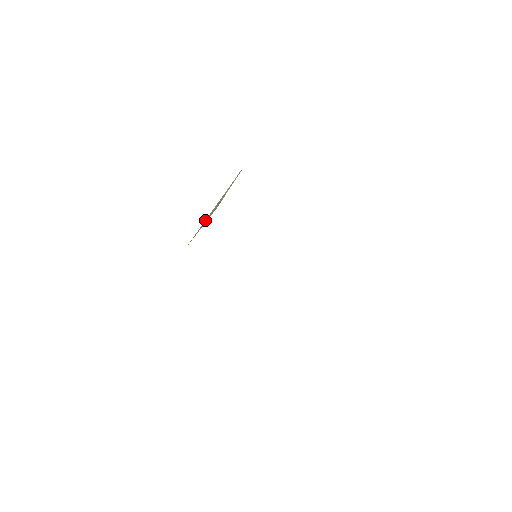
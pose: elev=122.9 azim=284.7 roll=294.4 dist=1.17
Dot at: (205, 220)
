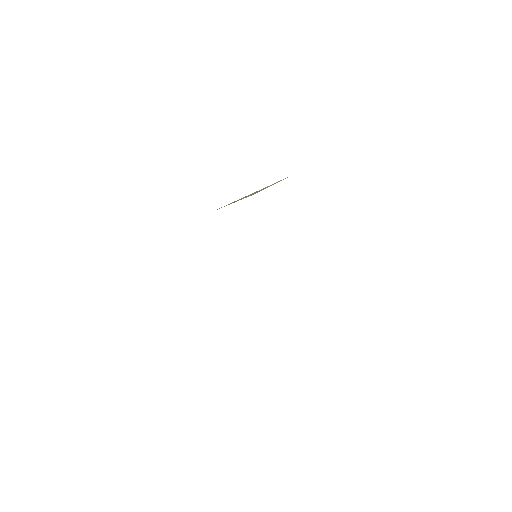
Dot at: (239, 199)
